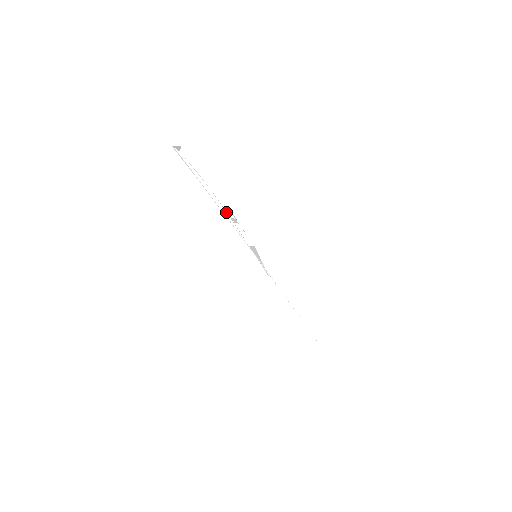
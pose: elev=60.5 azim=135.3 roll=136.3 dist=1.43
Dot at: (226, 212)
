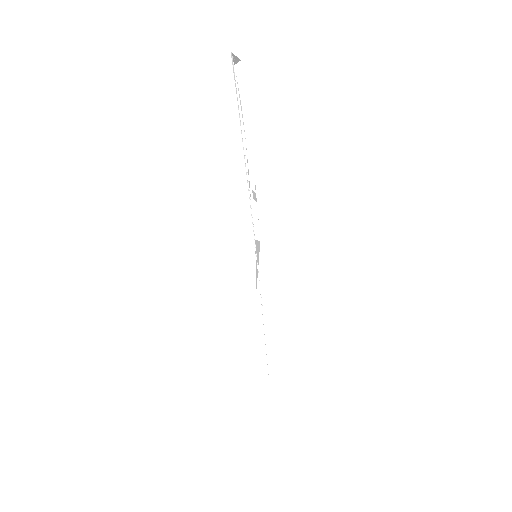
Dot at: occluded
